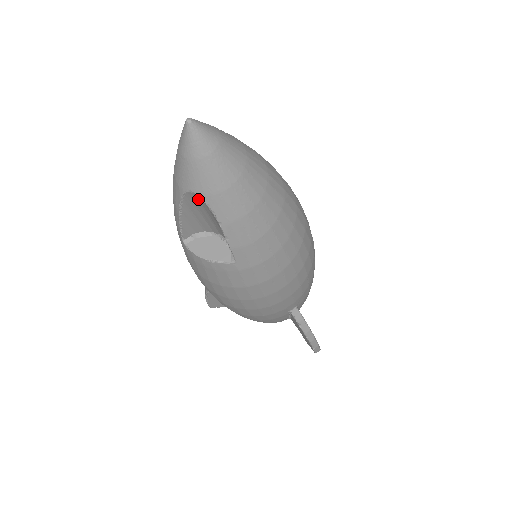
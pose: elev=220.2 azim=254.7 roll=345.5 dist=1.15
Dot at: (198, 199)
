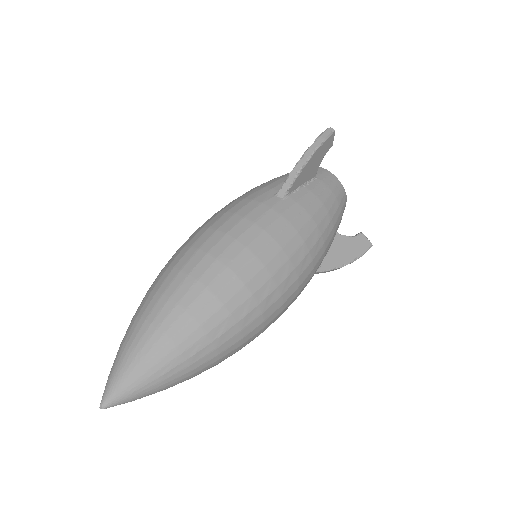
Dot at: occluded
